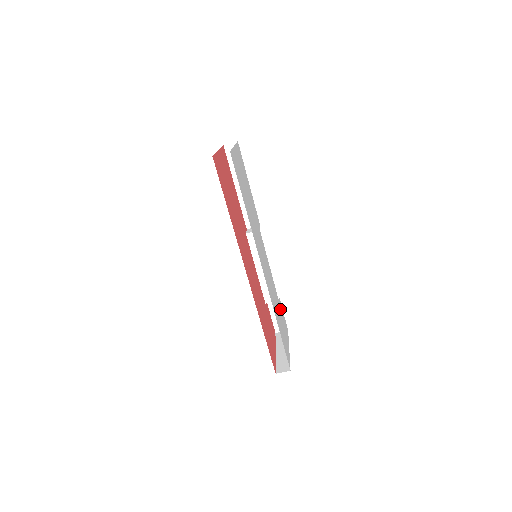
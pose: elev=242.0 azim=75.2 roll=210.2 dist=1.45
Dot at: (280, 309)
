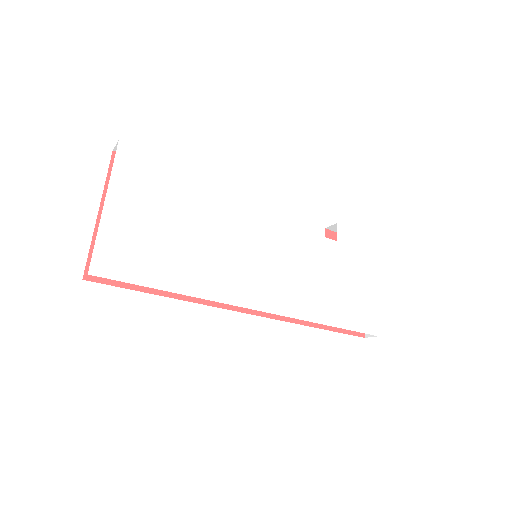
Dot at: (343, 252)
